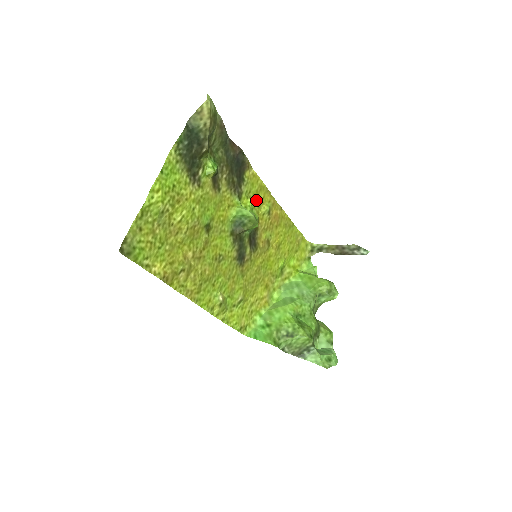
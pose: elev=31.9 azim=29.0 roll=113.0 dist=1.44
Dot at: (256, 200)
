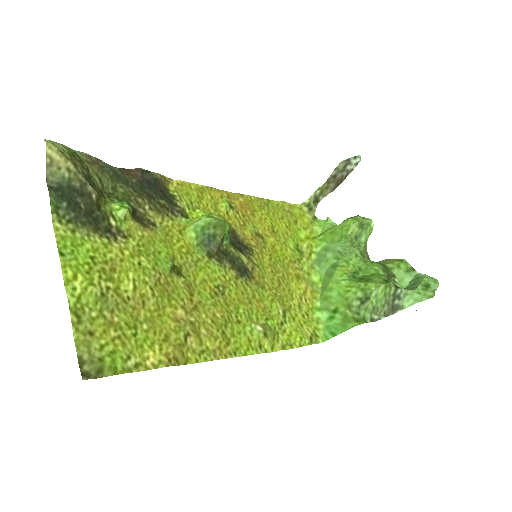
Dot at: (206, 206)
